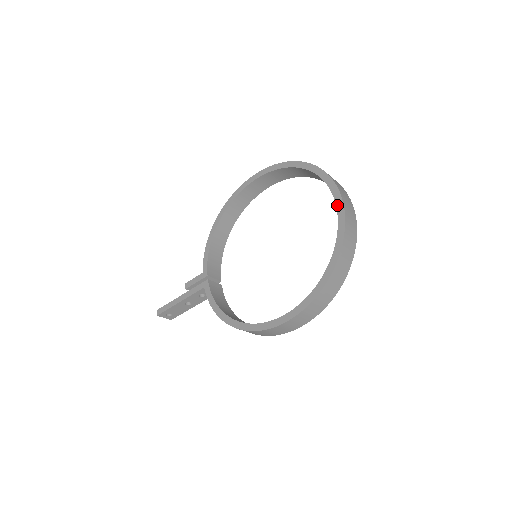
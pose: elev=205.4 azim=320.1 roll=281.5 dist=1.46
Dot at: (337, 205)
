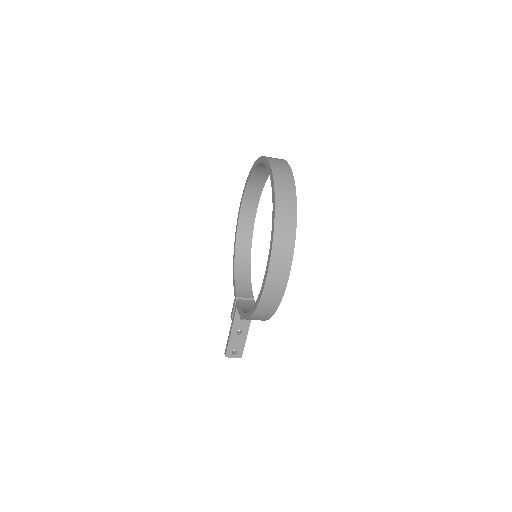
Dot at: (268, 169)
